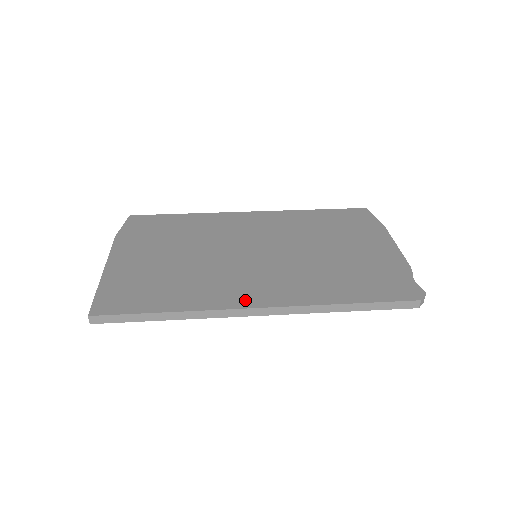
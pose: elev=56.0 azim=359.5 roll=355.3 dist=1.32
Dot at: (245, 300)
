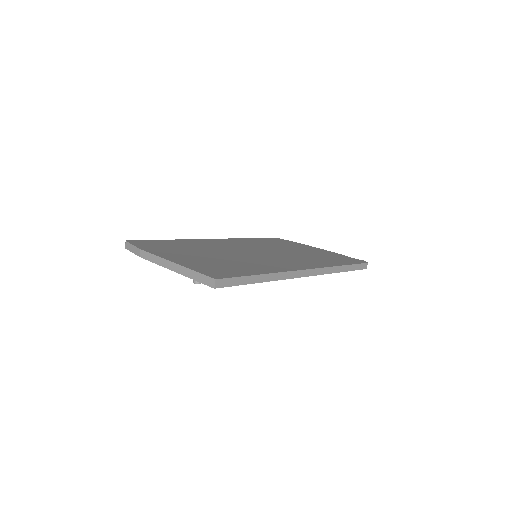
Dot at: (294, 267)
